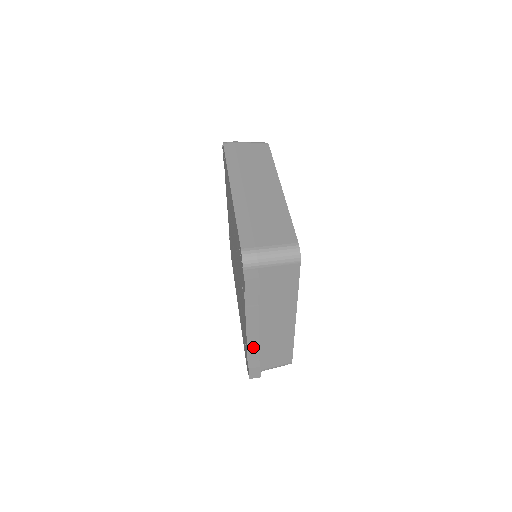
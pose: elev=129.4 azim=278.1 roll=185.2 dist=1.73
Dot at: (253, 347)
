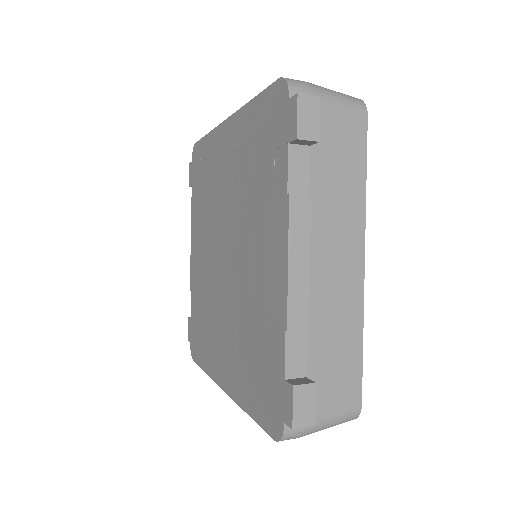
Dot at: (298, 326)
